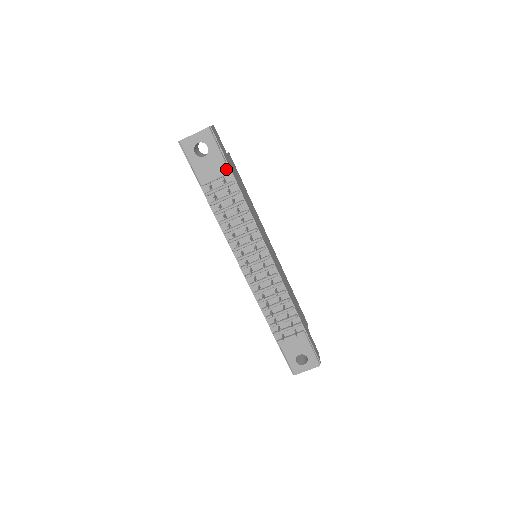
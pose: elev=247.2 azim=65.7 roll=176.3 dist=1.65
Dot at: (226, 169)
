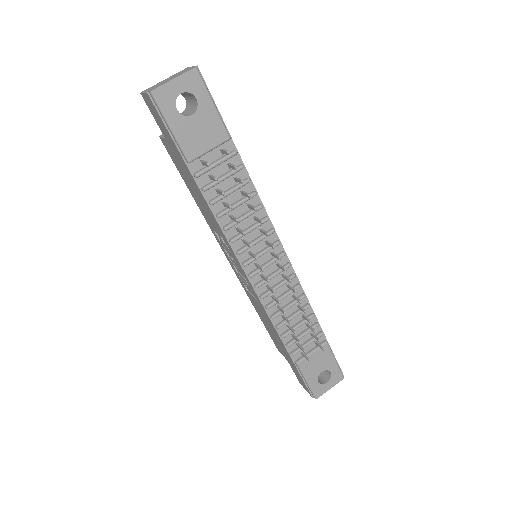
Dot at: (225, 133)
